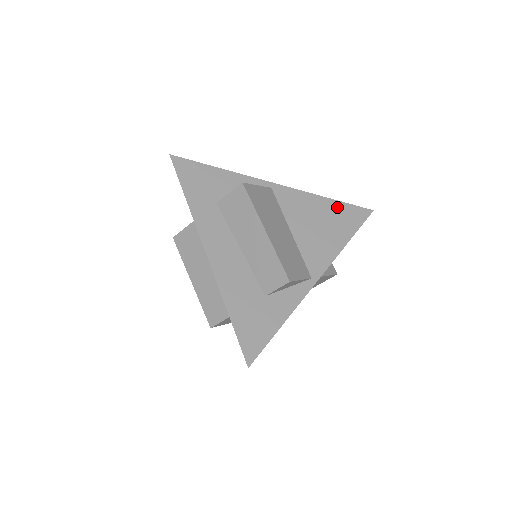
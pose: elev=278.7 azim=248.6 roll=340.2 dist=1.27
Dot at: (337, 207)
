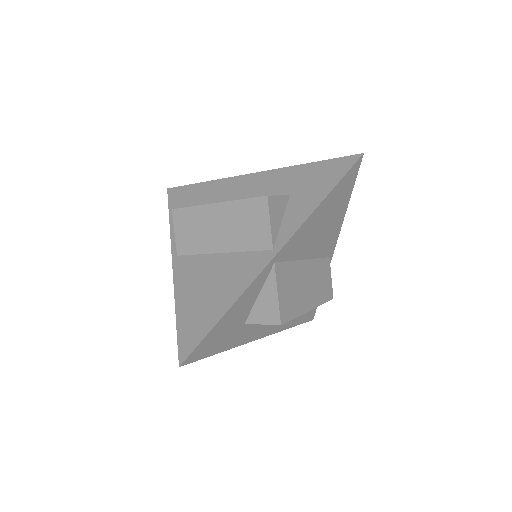
Dot at: (333, 196)
